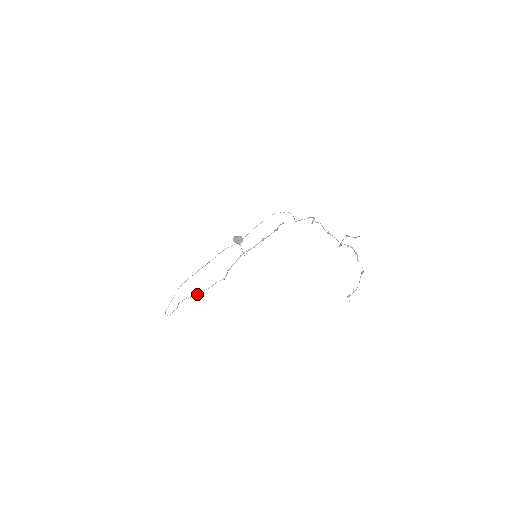
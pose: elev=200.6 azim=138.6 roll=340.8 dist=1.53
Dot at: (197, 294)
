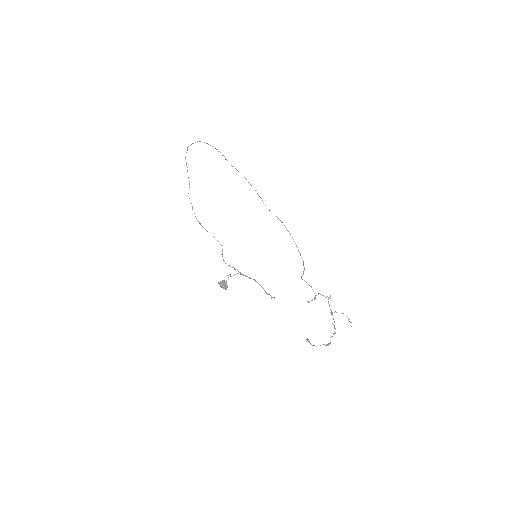
Dot at: (199, 223)
